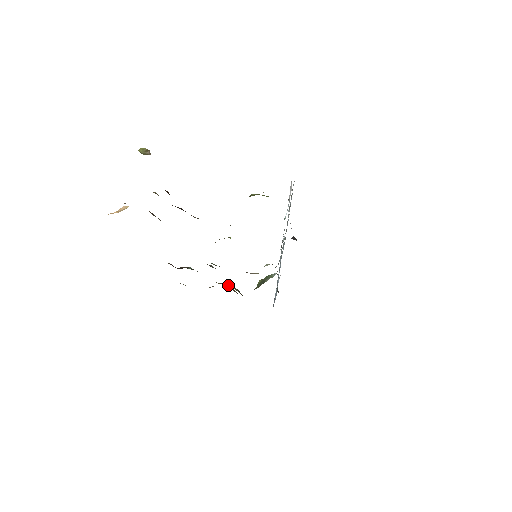
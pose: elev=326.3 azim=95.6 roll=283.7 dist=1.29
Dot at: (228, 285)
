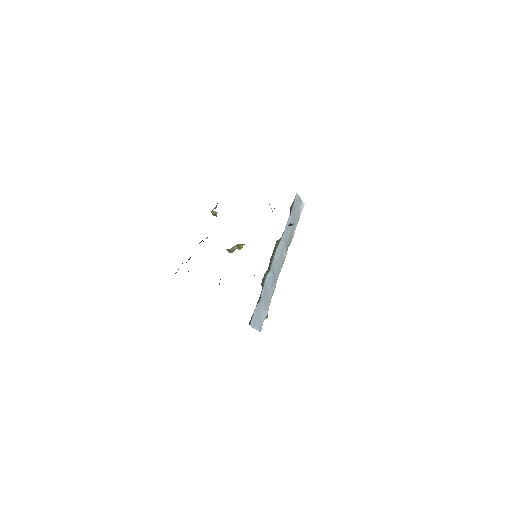
Dot at: occluded
